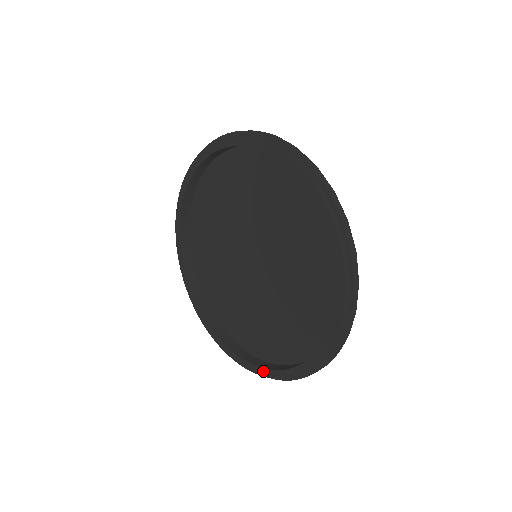
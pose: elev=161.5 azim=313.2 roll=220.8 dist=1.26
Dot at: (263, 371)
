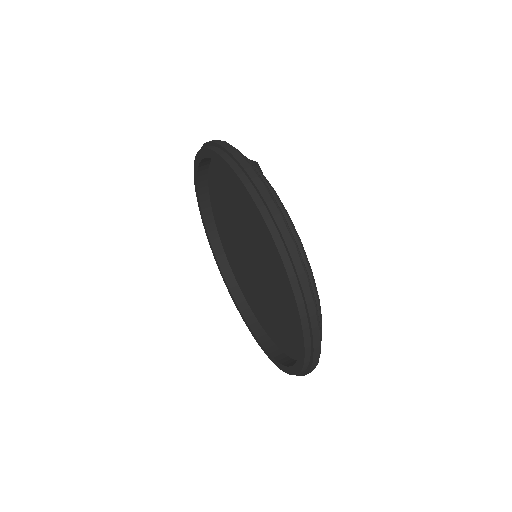
Dot at: (275, 361)
